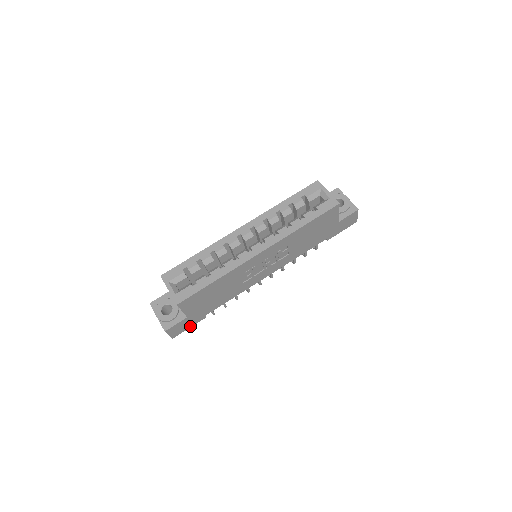
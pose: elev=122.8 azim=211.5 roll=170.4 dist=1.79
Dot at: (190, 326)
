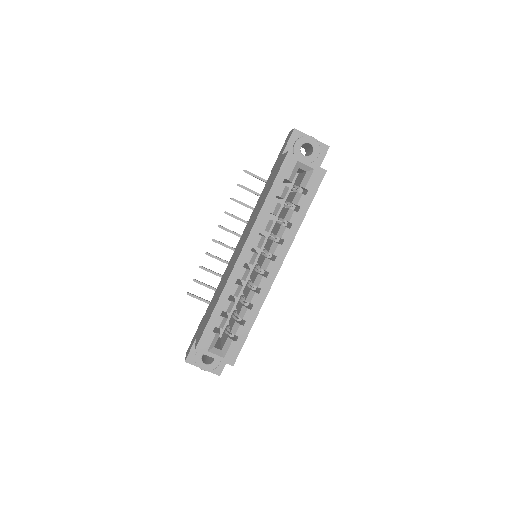
Dot at: occluded
